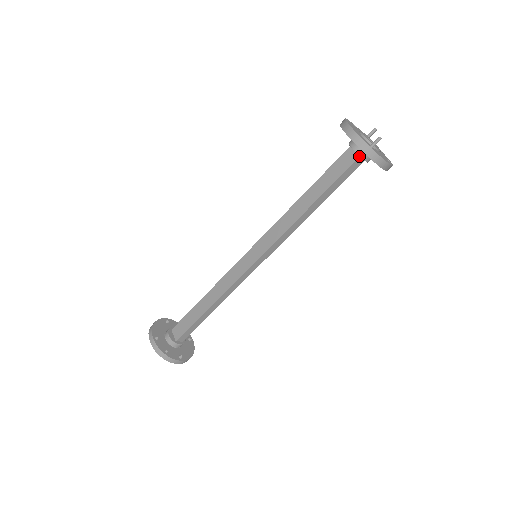
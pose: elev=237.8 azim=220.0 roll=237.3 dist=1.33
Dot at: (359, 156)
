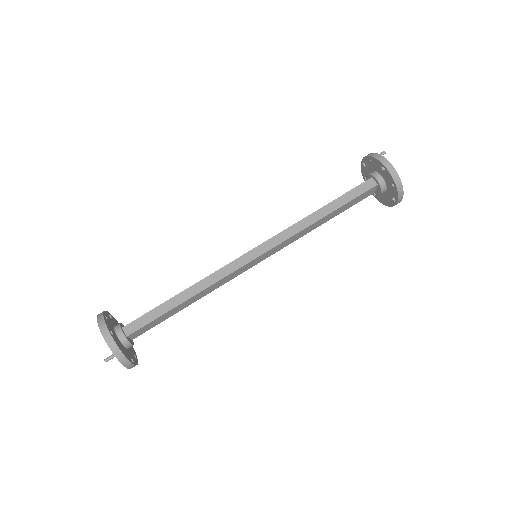
Dot at: (371, 178)
